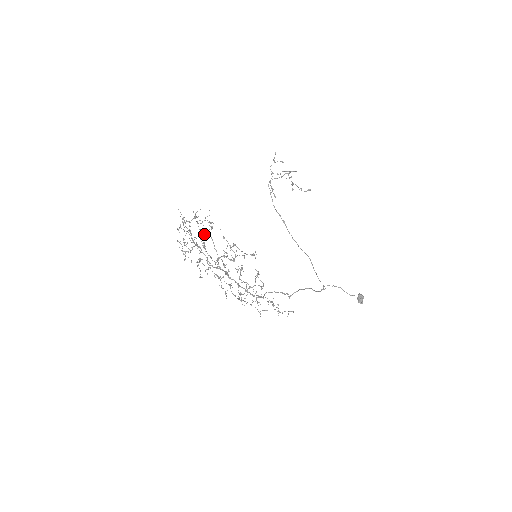
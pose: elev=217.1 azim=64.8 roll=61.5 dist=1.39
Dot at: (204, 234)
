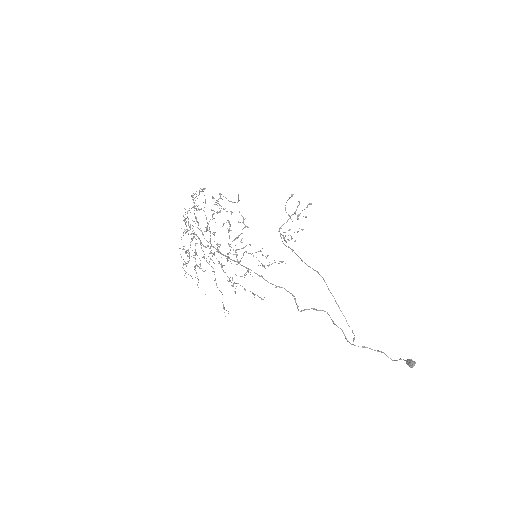
Dot at: occluded
